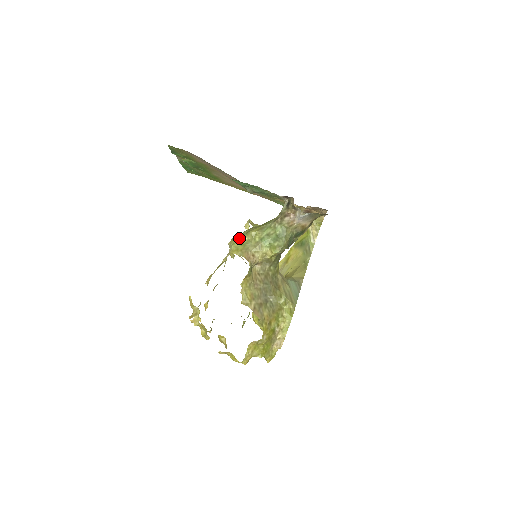
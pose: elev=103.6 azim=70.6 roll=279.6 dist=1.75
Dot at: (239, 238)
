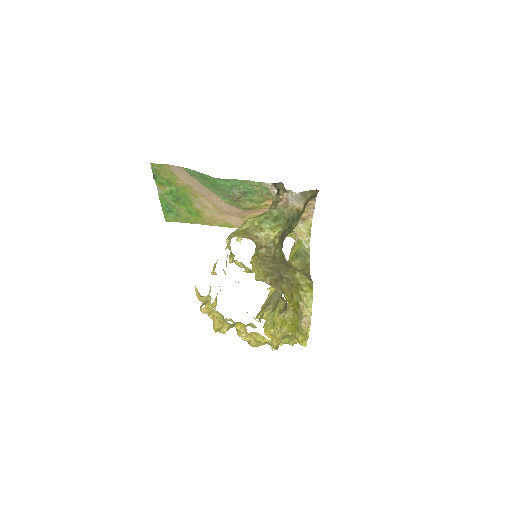
Dot at: (237, 230)
